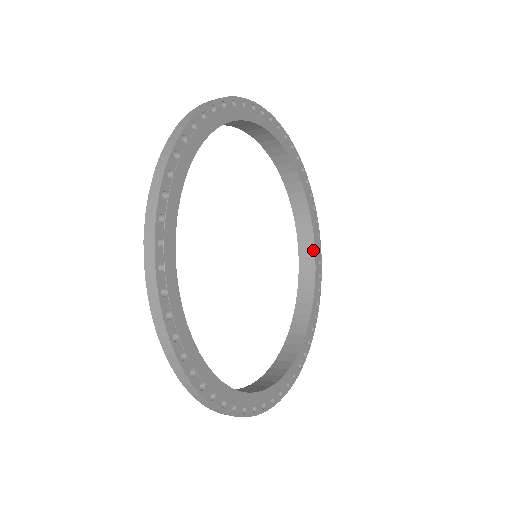
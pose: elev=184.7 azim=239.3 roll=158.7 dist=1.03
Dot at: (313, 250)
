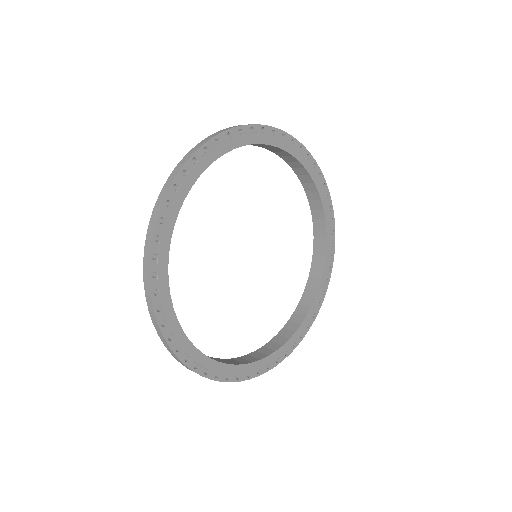
Dot at: (313, 300)
